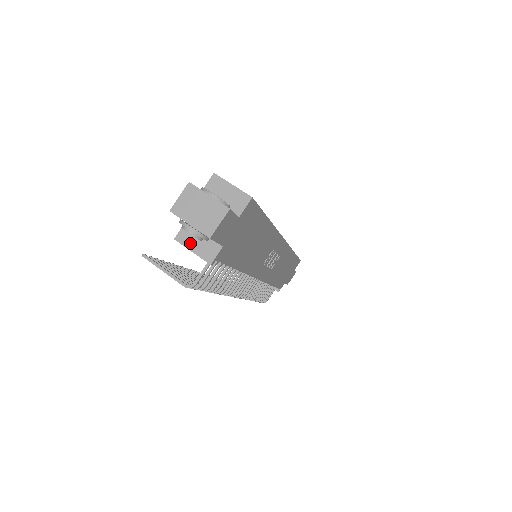
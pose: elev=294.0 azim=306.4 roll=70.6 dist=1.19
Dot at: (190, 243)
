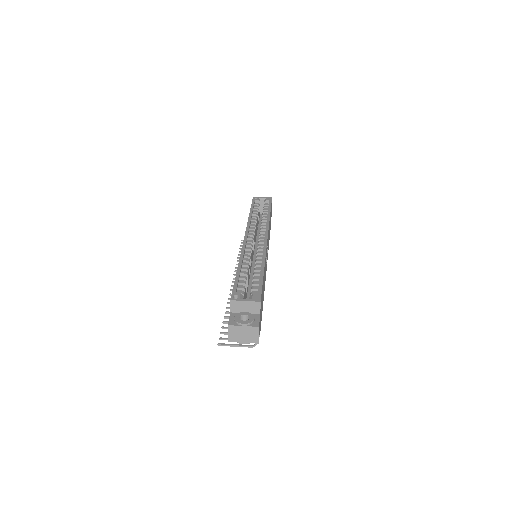
Dot at: occluded
